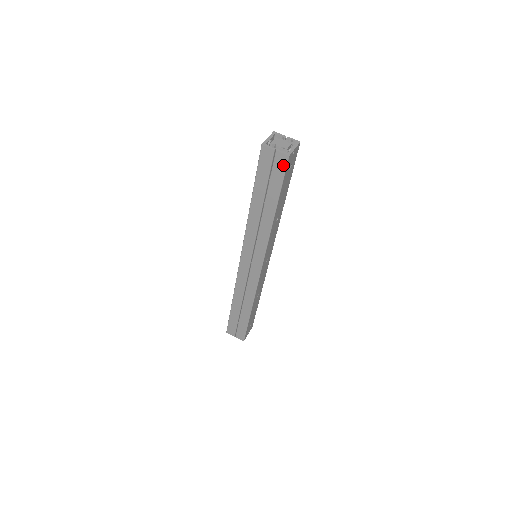
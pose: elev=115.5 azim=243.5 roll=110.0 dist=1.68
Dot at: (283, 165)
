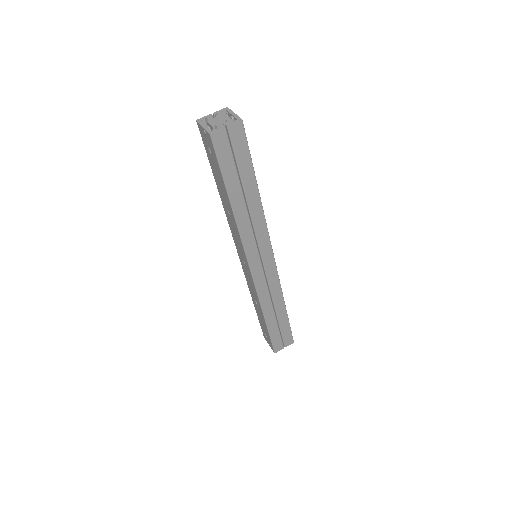
Dot at: (242, 135)
